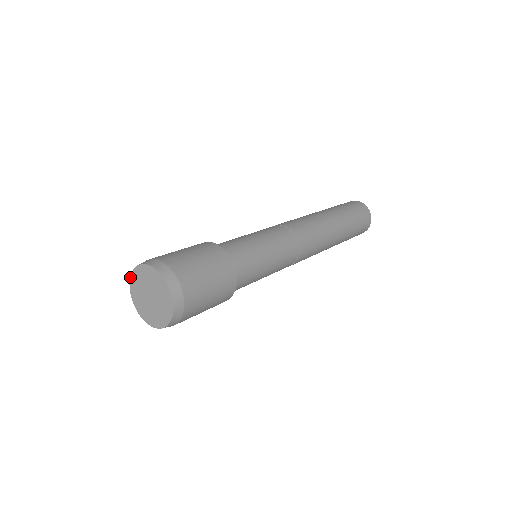
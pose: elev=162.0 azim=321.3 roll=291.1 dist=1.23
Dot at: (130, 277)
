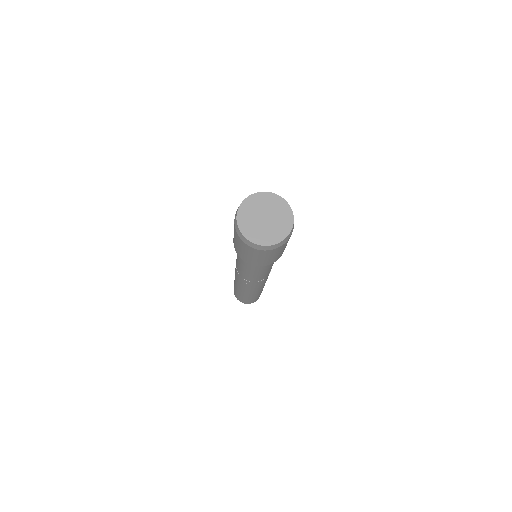
Dot at: (238, 228)
